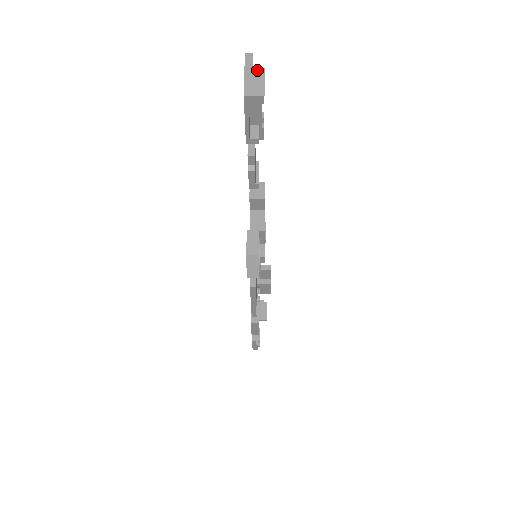
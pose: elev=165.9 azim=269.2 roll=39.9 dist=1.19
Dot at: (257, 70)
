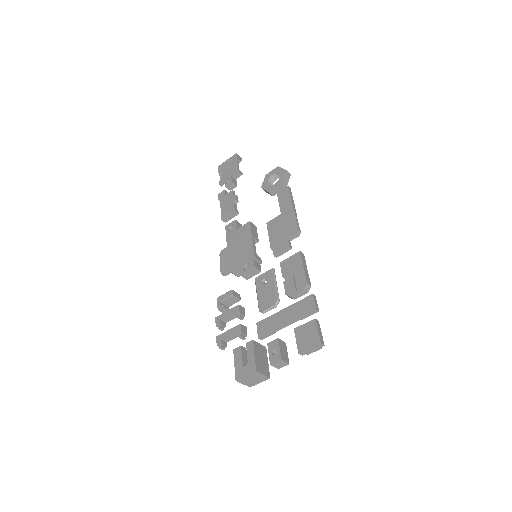
Dot at: occluded
